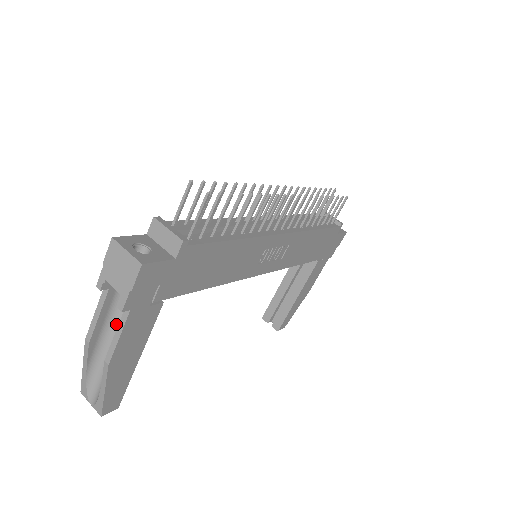
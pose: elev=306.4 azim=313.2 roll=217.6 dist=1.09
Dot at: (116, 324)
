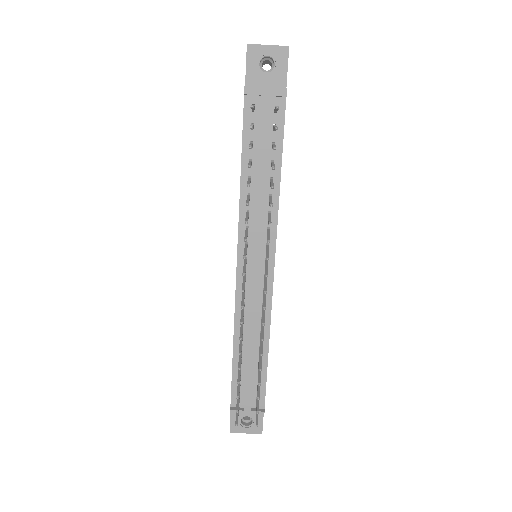
Dot at: occluded
